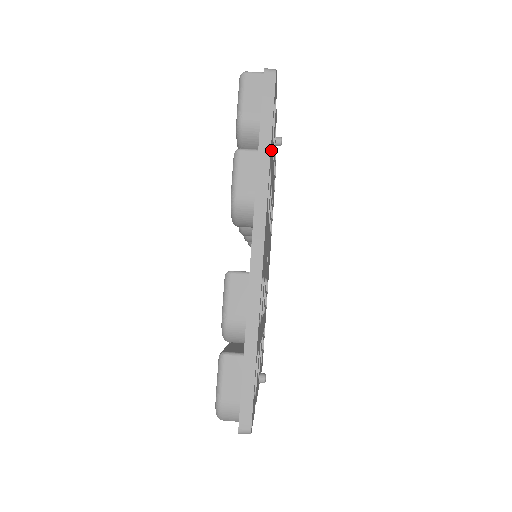
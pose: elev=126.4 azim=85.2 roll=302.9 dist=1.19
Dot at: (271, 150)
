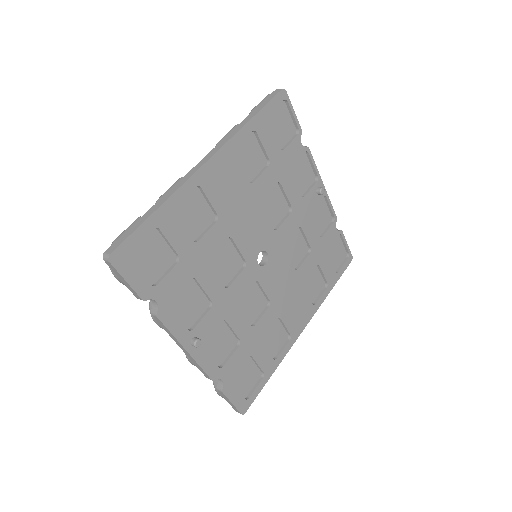
Dot at: (260, 130)
